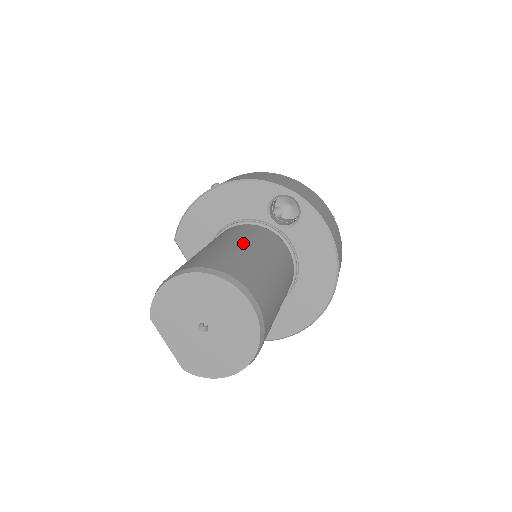
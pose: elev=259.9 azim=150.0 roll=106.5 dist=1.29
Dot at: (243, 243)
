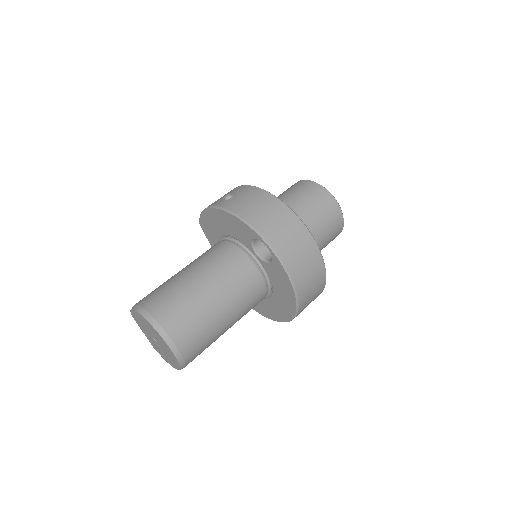
Dot at: (205, 282)
